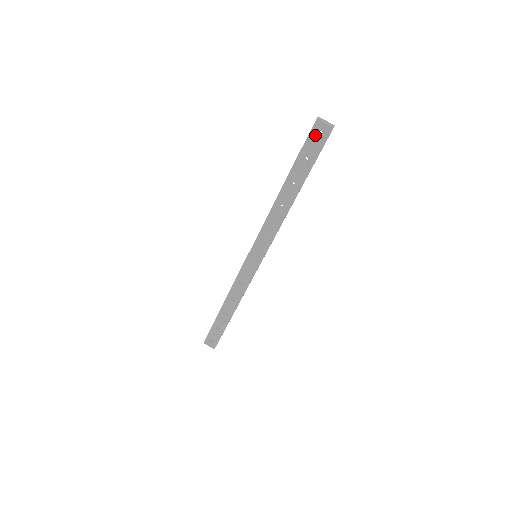
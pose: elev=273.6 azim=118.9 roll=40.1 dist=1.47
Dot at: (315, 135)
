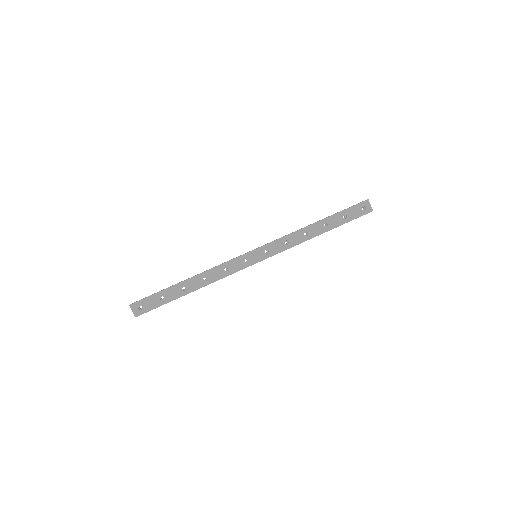
Dot at: (361, 207)
